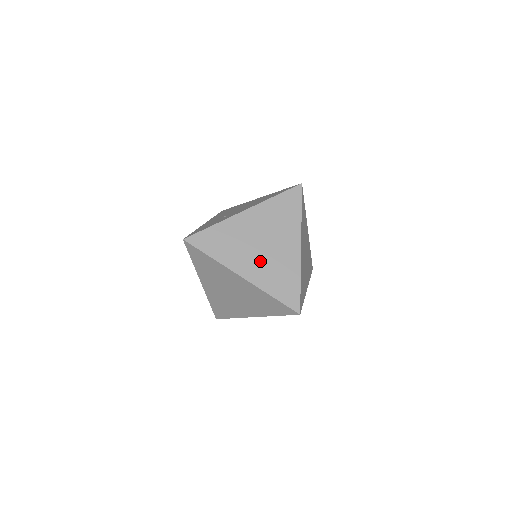
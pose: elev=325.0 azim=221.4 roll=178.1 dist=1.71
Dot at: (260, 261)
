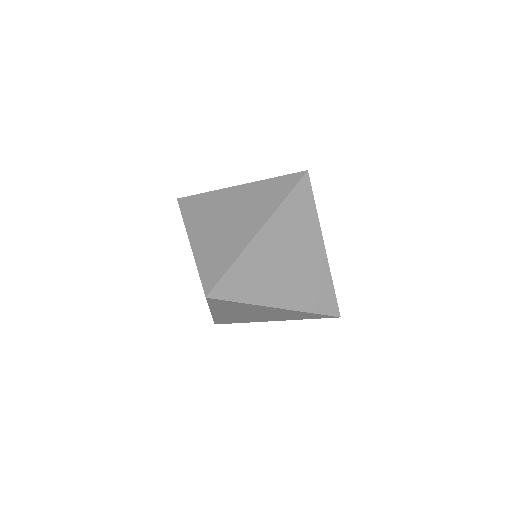
Dot at: (214, 233)
